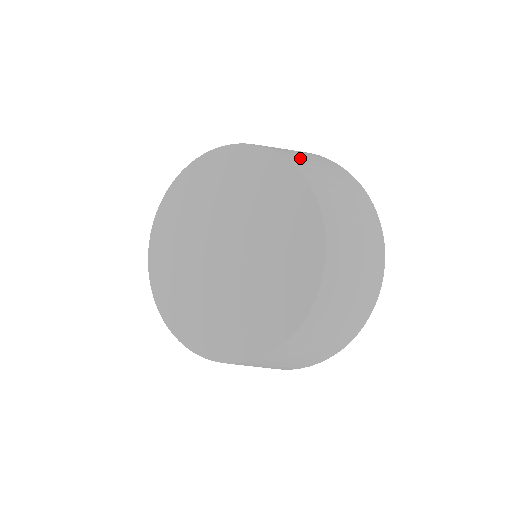
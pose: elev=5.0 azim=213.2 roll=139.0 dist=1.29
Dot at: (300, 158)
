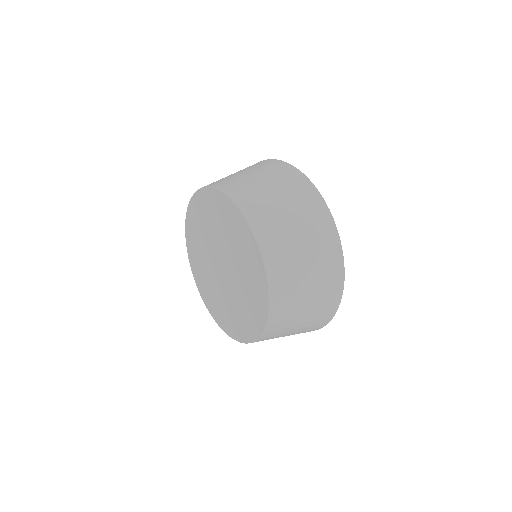
Dot at: (284, 247)
